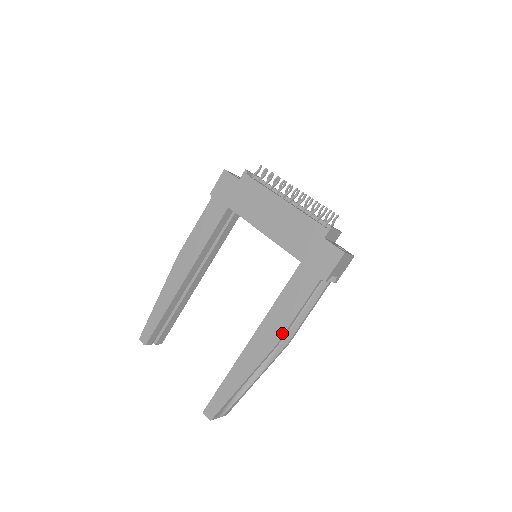
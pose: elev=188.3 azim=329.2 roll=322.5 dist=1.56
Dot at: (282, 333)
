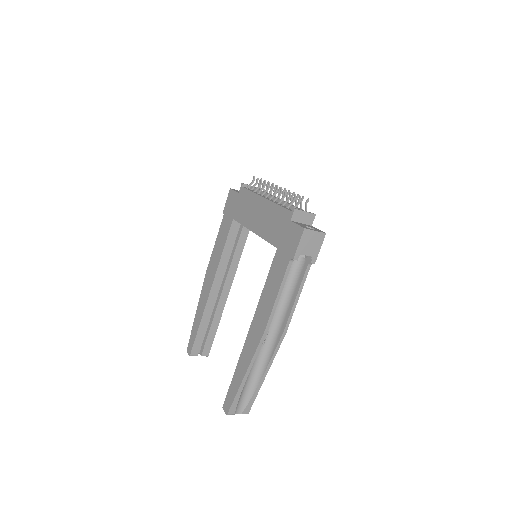
Dot at: (268, 318)
